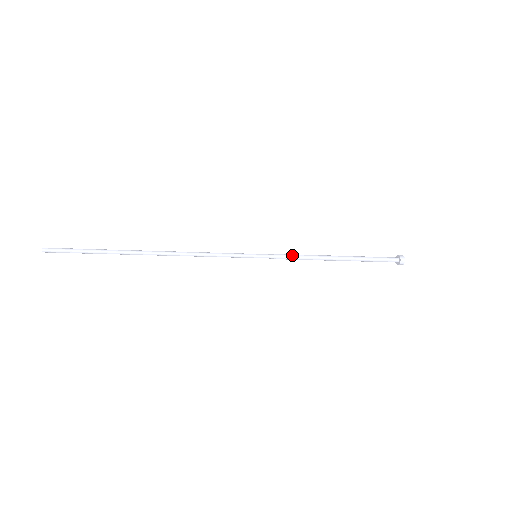
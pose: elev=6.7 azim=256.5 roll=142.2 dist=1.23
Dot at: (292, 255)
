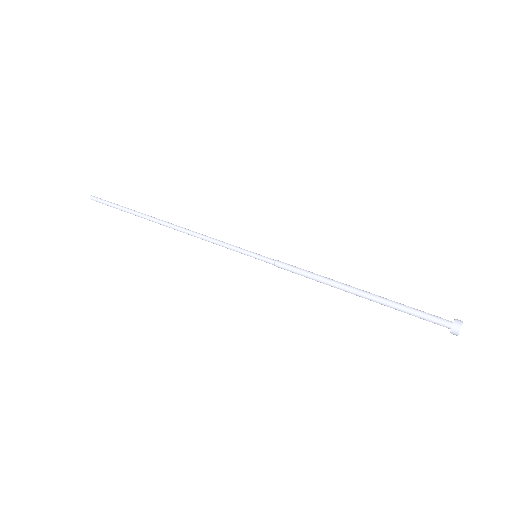
Dot at: (294, 272)
